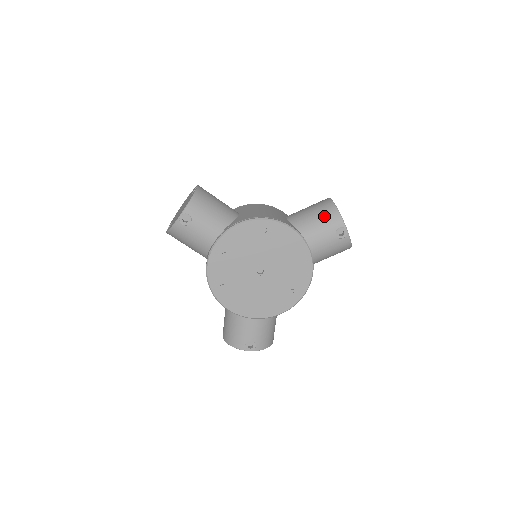
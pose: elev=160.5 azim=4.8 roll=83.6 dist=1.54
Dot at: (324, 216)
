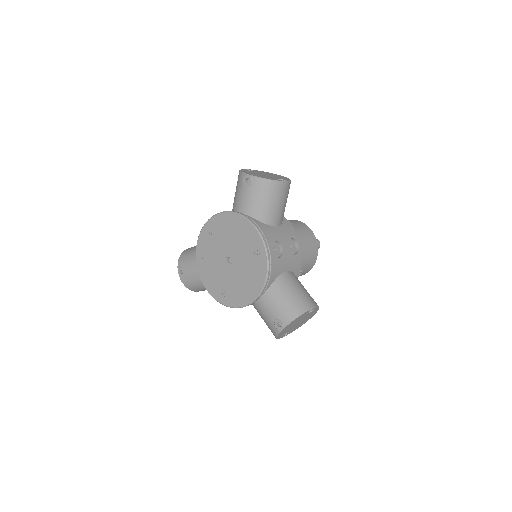
Dot at: (237, 184)
